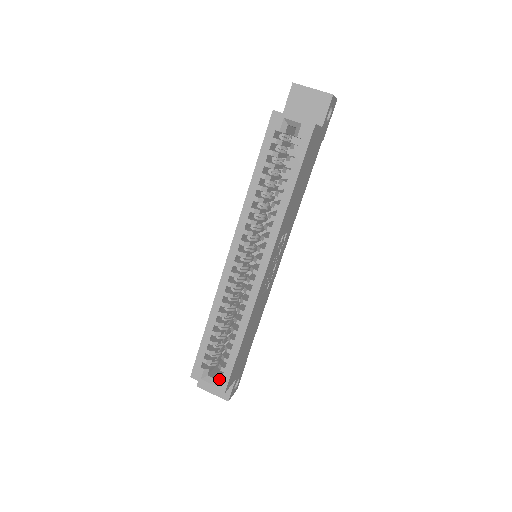
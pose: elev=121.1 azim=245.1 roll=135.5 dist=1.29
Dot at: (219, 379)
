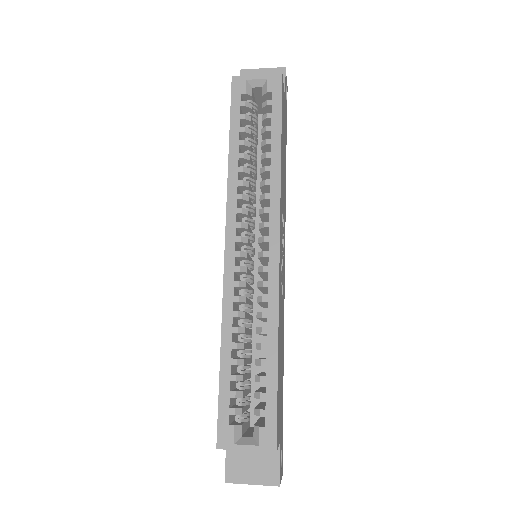
Dot at: (261, 431)
